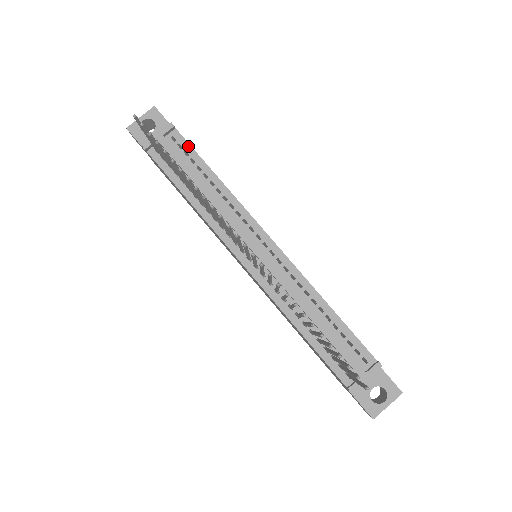
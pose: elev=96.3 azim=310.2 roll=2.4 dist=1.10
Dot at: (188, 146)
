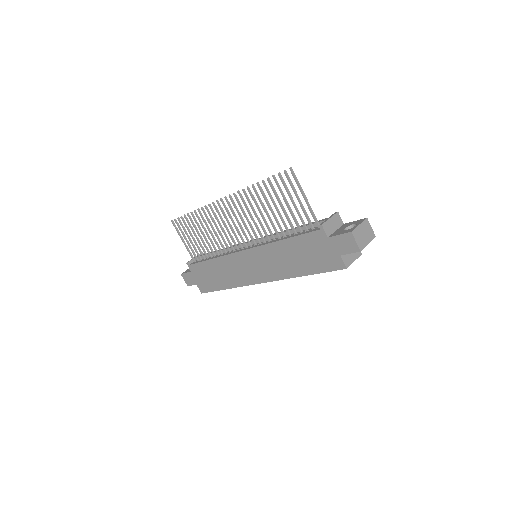
Dot at: occluded
